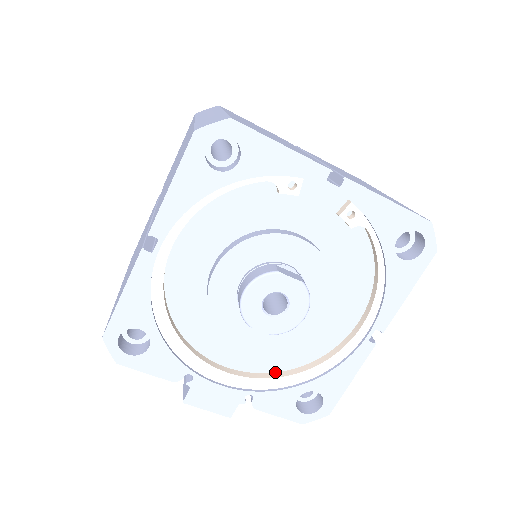
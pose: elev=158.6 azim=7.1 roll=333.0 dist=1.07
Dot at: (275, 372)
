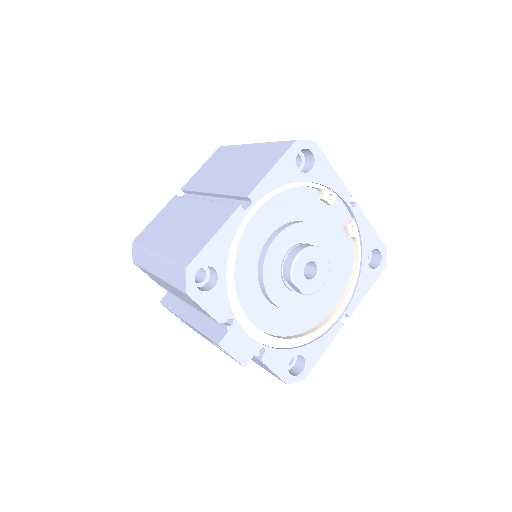
Dot at: (279, 336)
